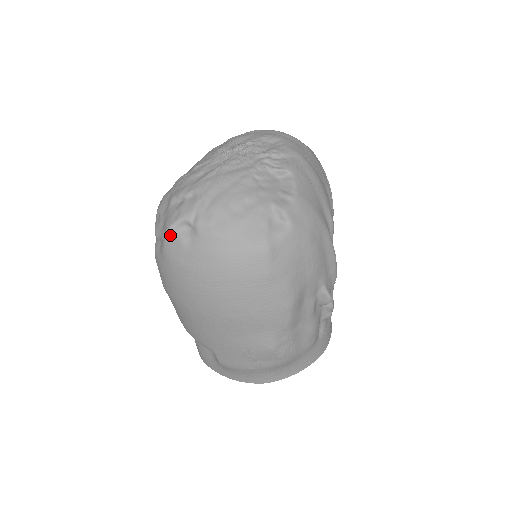
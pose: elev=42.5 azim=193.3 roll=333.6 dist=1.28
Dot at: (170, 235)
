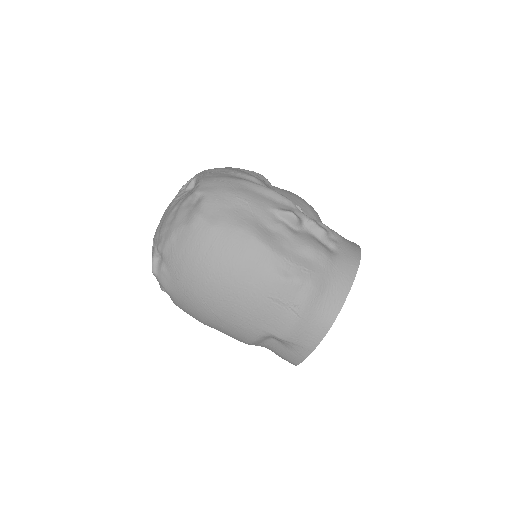
Dot at: (156, 274)
